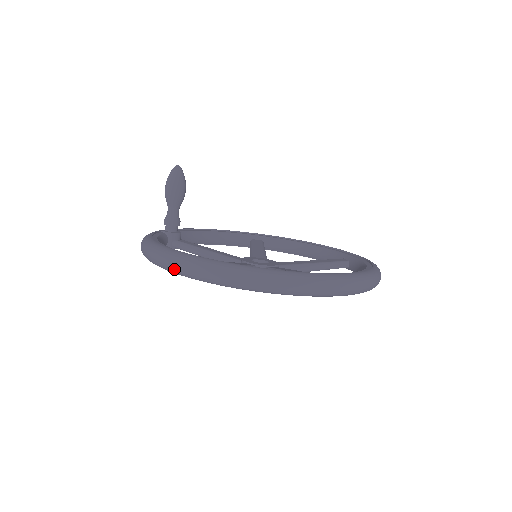
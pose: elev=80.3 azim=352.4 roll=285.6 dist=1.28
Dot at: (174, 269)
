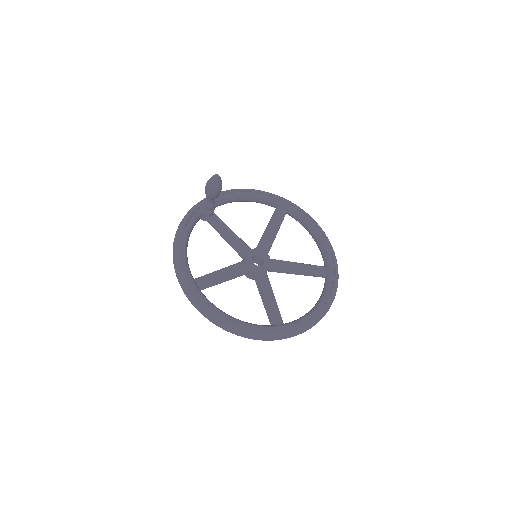
Dot at: (181, 287)
